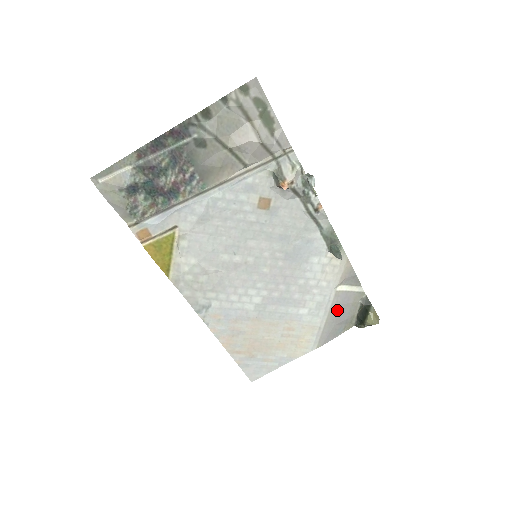
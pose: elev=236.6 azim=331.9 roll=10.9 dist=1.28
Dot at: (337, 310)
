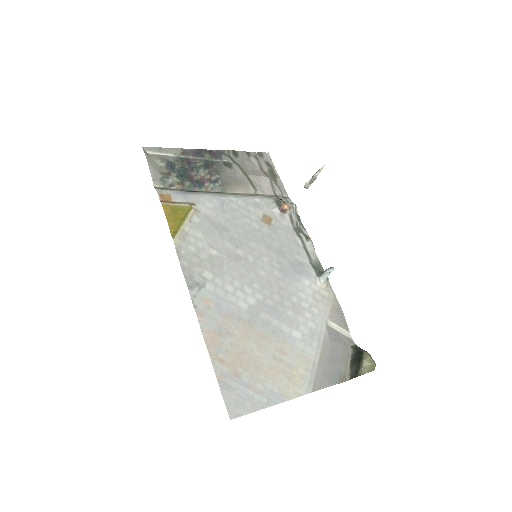
Dot at: (330, 346)
